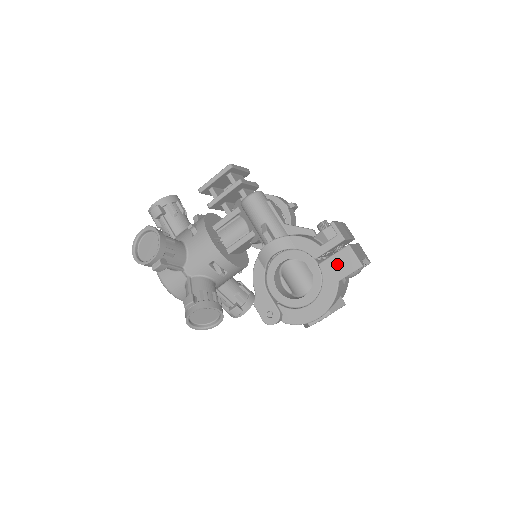
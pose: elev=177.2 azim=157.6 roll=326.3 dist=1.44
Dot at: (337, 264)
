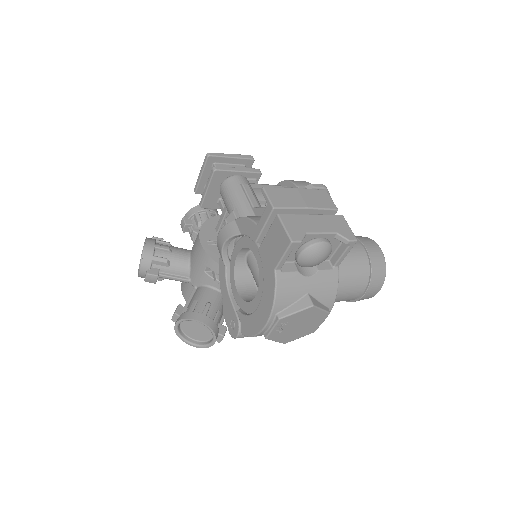
Dot at: (271, 245)
